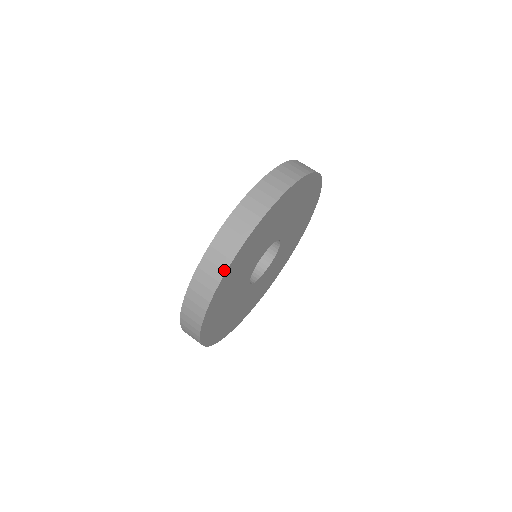
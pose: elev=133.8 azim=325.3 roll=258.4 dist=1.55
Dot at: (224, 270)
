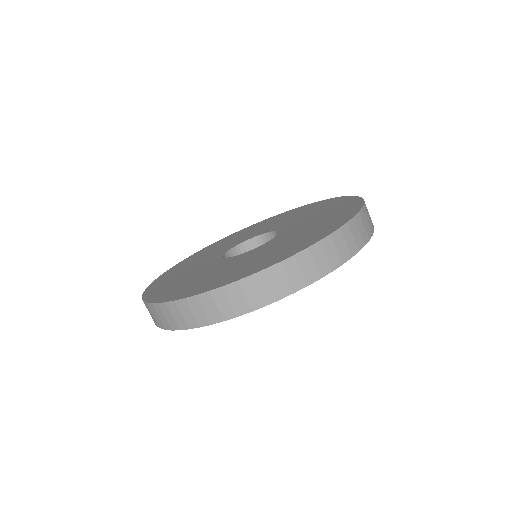
Dot at: (332, 268)
